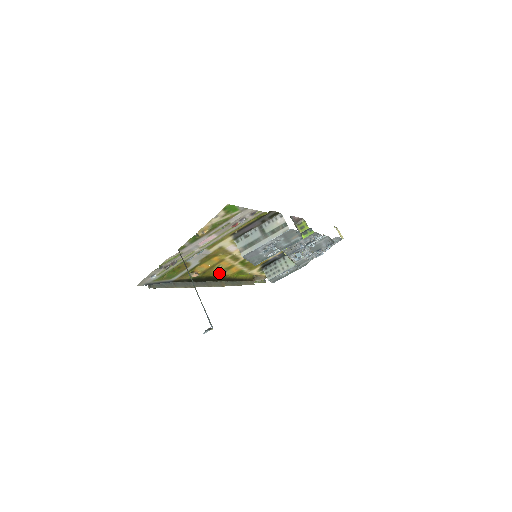
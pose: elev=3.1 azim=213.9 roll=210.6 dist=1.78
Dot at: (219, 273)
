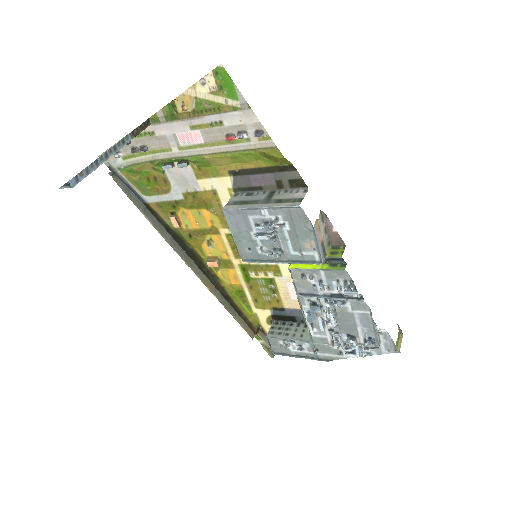
Dot at: (210, 260)
